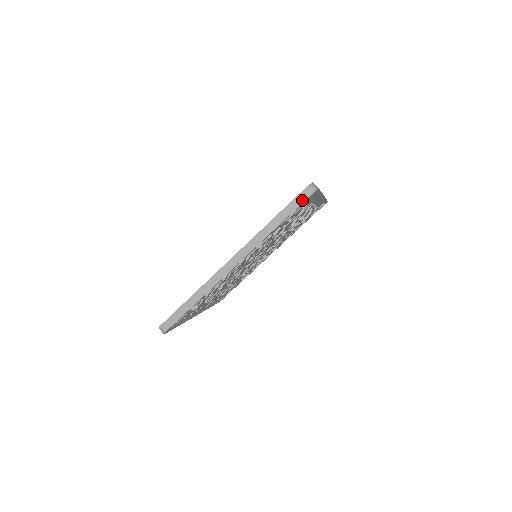
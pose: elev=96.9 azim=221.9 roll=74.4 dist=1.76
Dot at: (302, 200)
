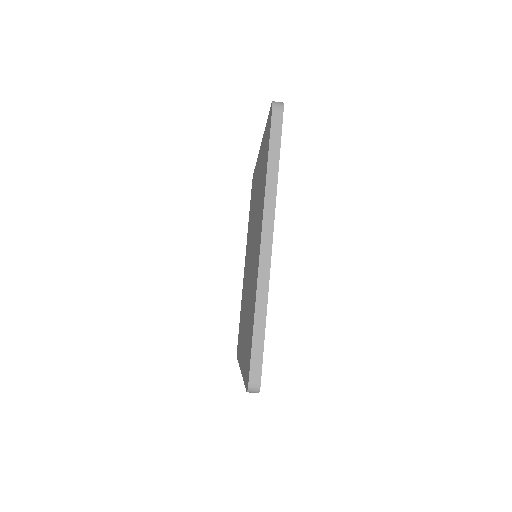
Dot at: occluded
